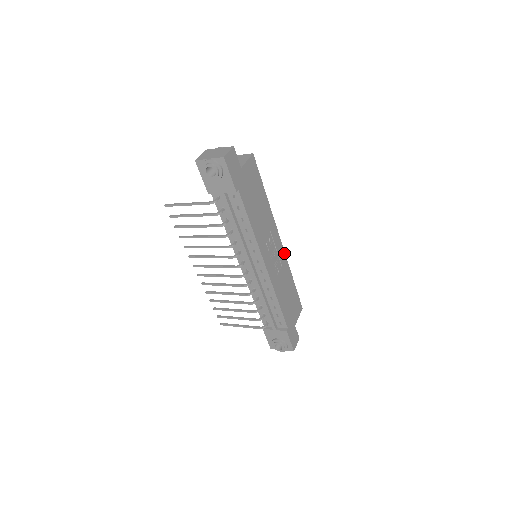
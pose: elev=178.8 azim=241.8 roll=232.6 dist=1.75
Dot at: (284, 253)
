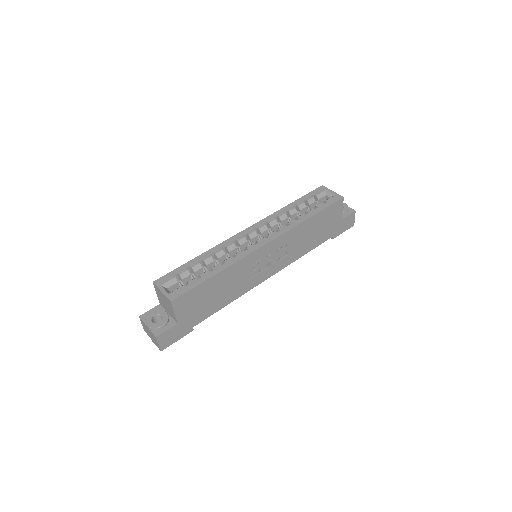
Dot at: (280, 236)
